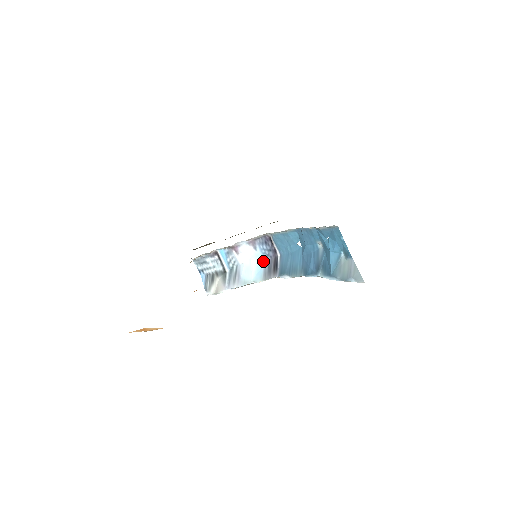
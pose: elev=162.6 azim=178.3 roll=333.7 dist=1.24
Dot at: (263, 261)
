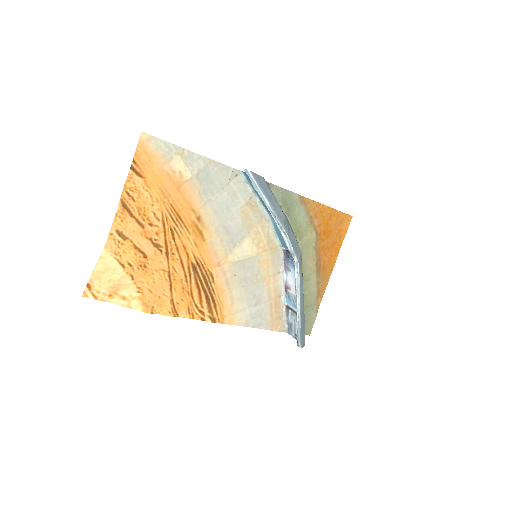
Dot at: occluded
